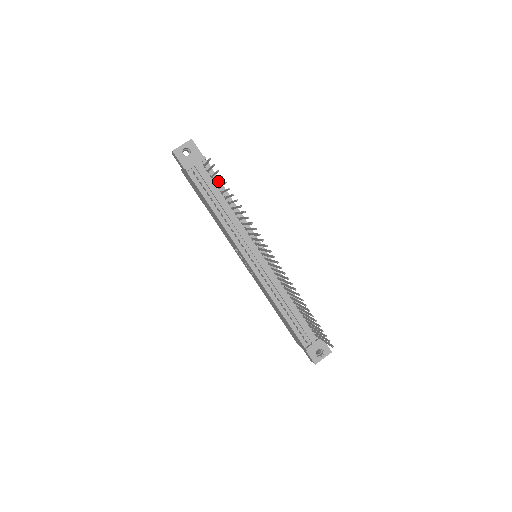
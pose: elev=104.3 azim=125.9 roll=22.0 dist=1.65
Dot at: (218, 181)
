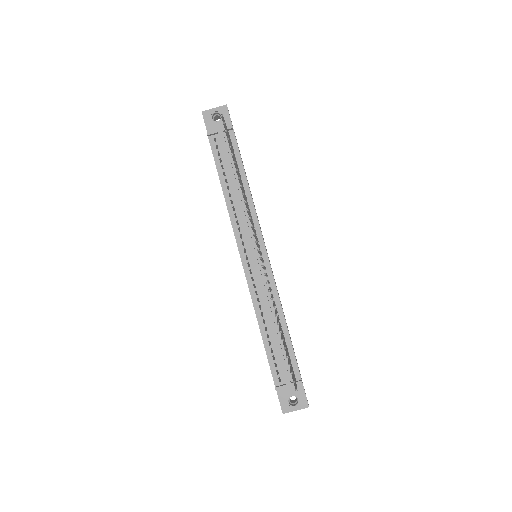
Dot at: (238, 156)
